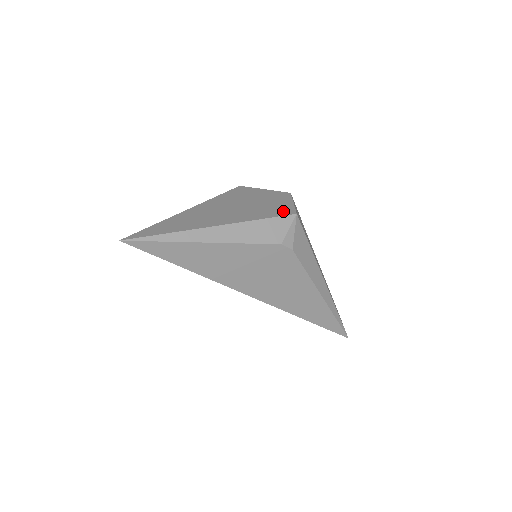
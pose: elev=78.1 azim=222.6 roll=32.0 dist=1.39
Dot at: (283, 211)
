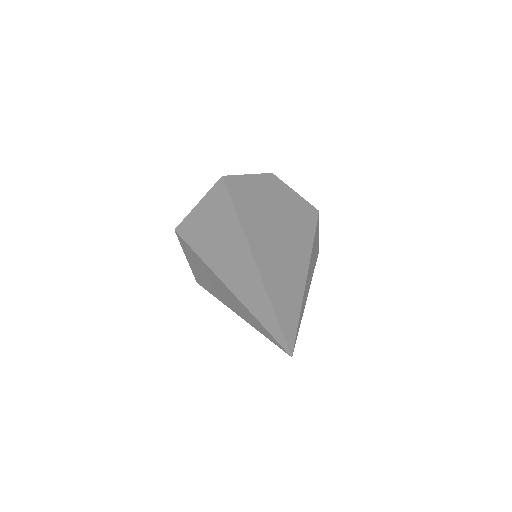
Dot at: (309, 212)
